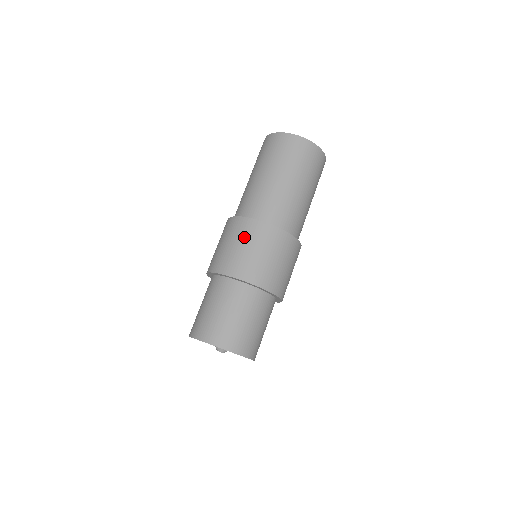
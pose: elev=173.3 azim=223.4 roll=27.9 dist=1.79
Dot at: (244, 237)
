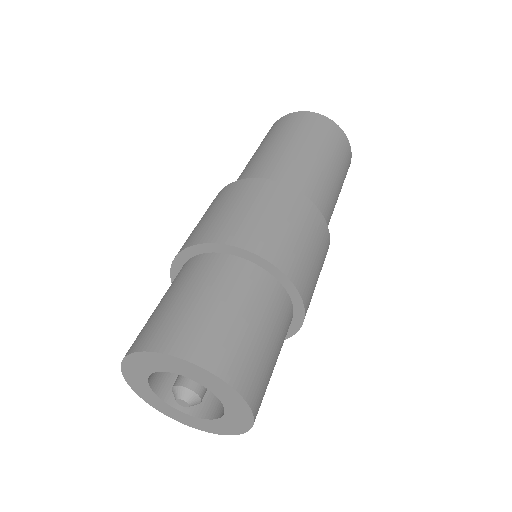
Dot at: (235, 197)
